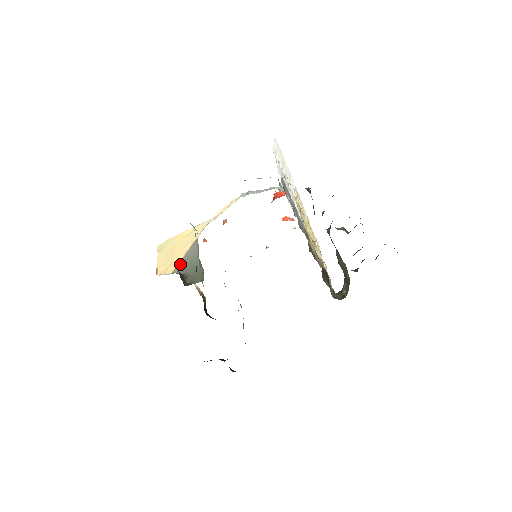
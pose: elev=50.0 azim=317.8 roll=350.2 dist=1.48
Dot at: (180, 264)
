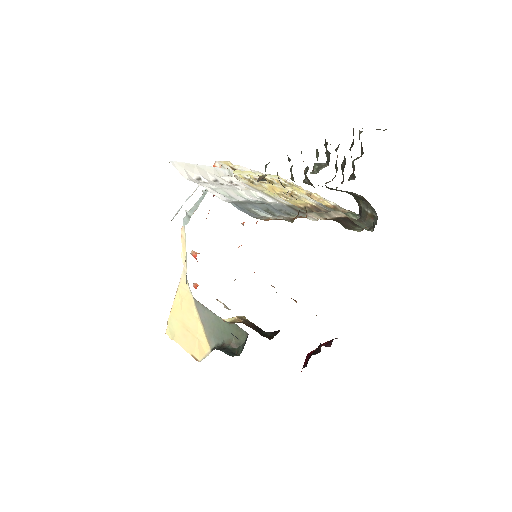
Dot at: (208, 336)
